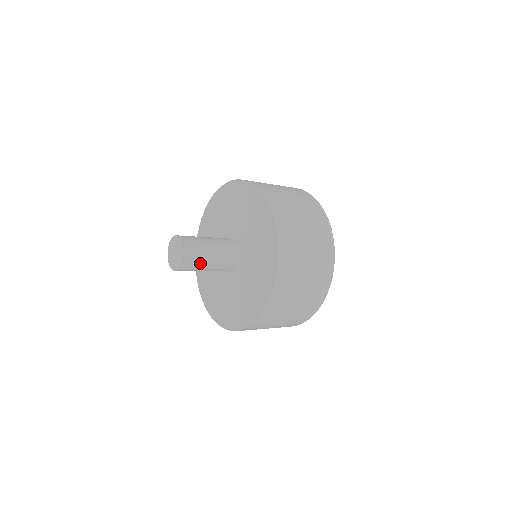
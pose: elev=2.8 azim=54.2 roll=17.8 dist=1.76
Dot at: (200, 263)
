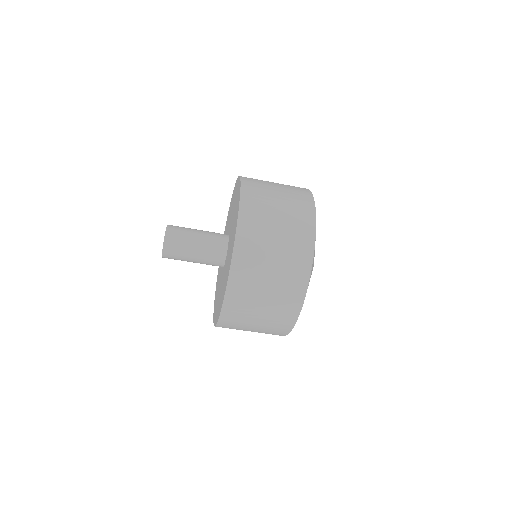
Dot at: (186, 229)
